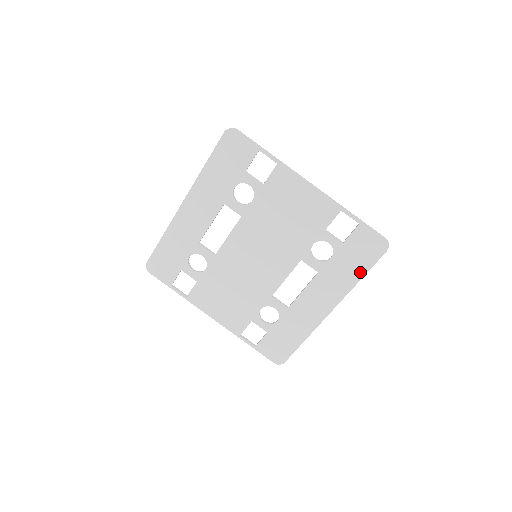
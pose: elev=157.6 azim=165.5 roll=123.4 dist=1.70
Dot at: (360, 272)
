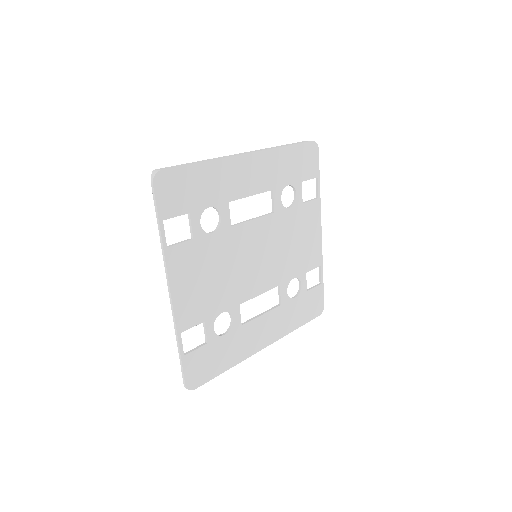
Dot at: (300, 322)
